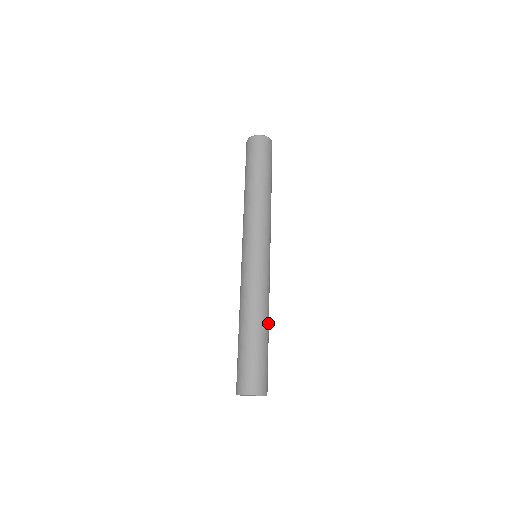
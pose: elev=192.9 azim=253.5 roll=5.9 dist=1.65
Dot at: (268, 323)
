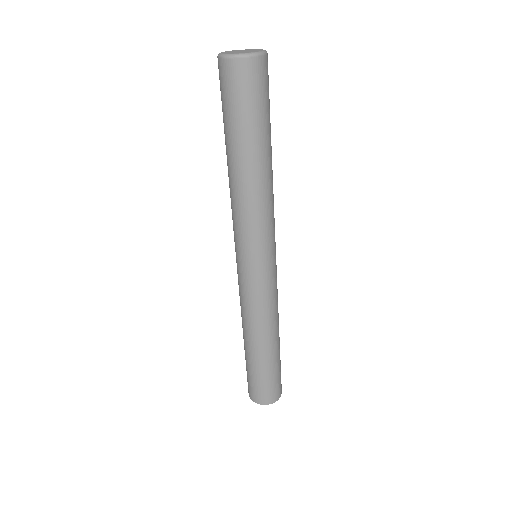
Dot at: (278, 334)
